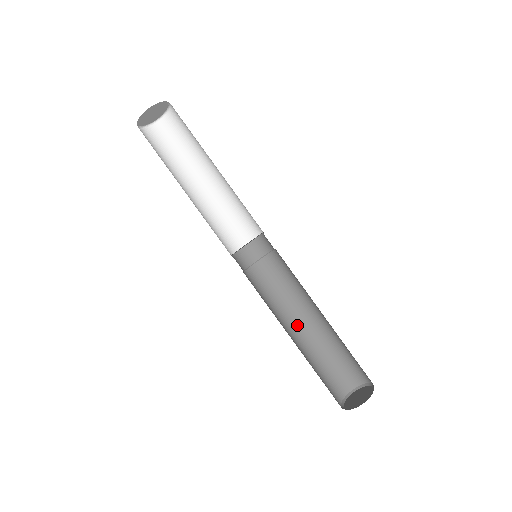
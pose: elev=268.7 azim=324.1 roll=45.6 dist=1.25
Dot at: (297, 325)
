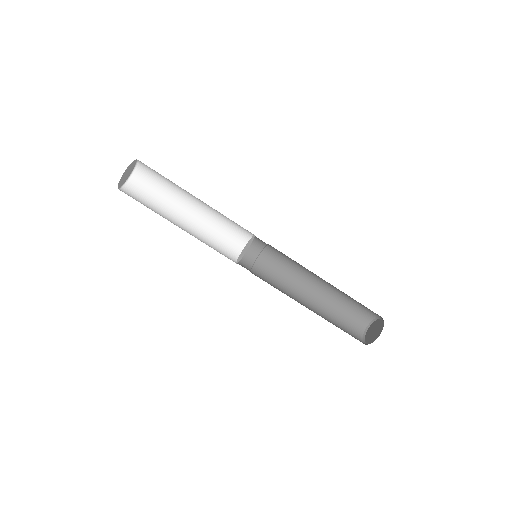
Dot at: (309, 291)
